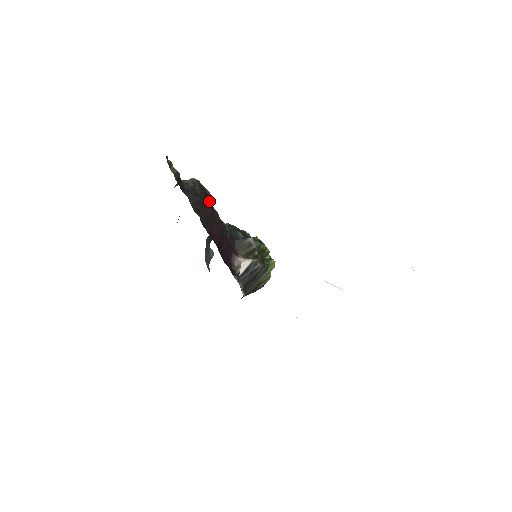
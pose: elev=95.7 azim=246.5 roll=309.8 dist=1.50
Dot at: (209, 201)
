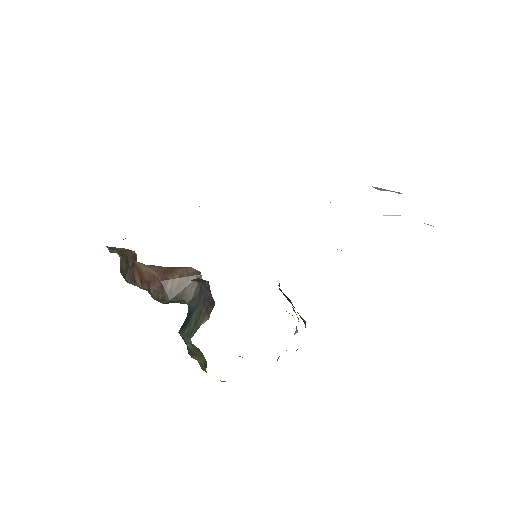
Dot at: occluded
